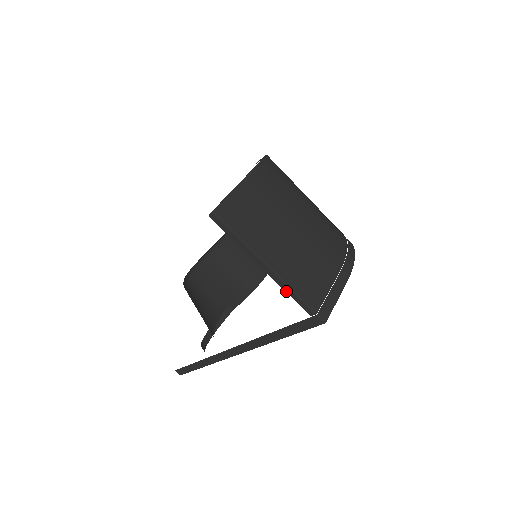
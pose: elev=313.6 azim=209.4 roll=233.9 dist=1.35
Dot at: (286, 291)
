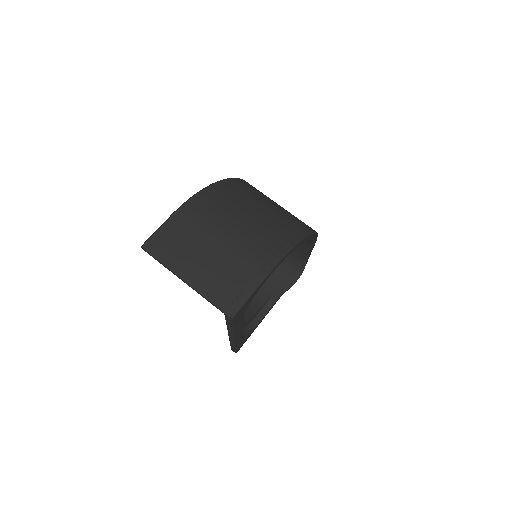
Dot at: (202, 296)
